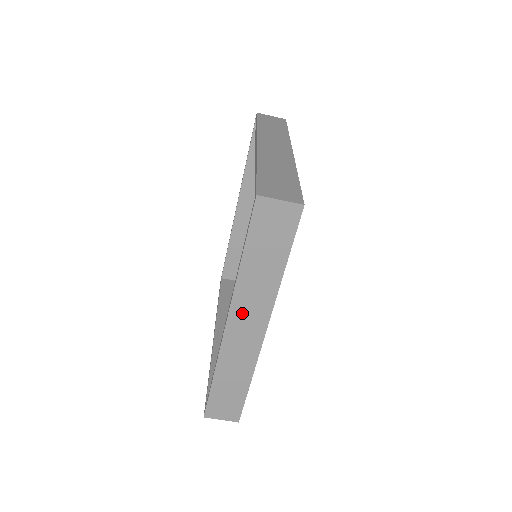
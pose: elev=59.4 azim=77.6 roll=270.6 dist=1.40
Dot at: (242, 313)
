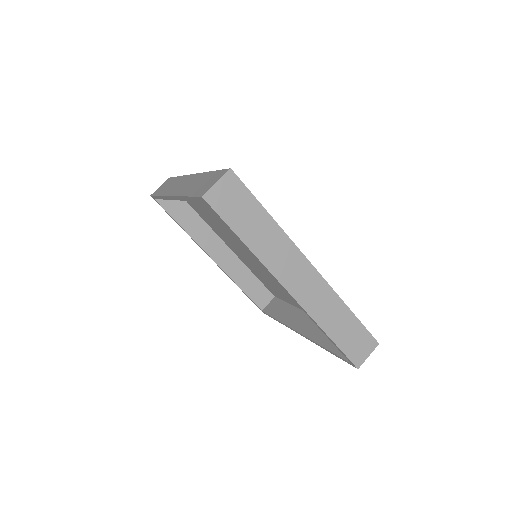
Dot at: (287, 273)
